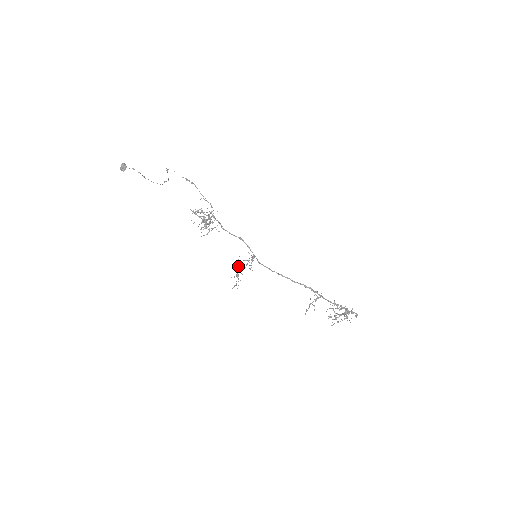
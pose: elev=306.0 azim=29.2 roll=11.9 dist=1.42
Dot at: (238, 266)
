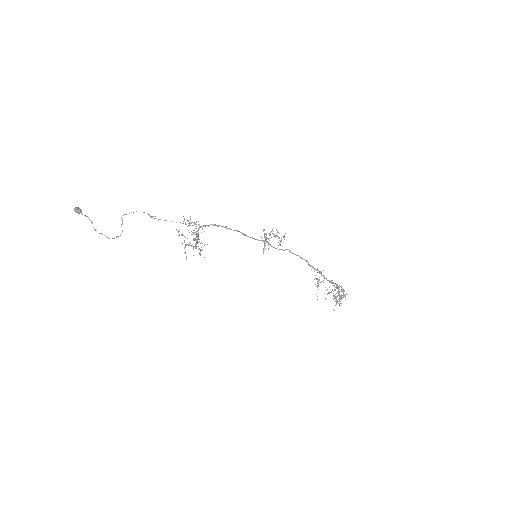
Dot at: occluded
